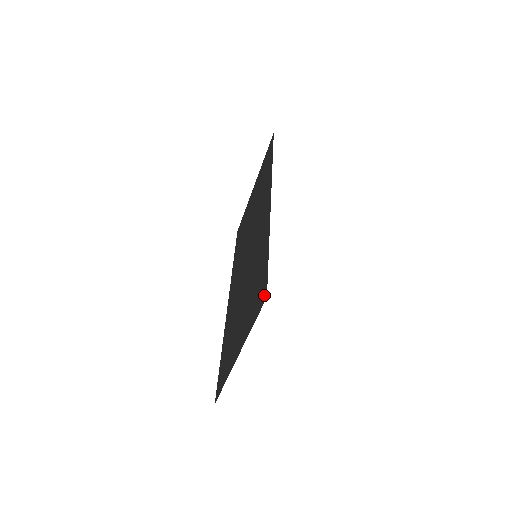
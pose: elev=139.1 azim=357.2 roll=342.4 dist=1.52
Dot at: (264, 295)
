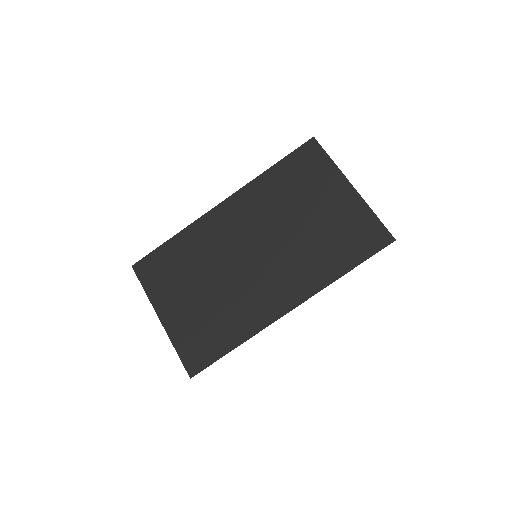
Dot at: (193, 370)
